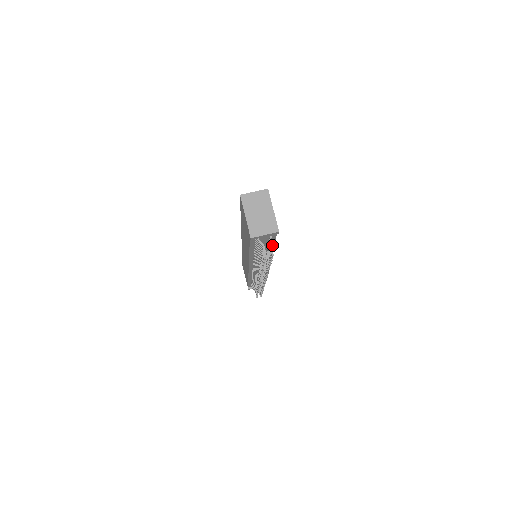
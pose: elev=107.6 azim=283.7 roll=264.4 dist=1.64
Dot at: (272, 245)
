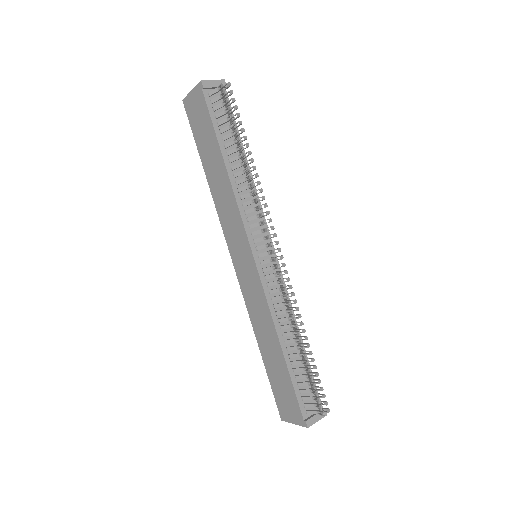
Dot at: occluded
